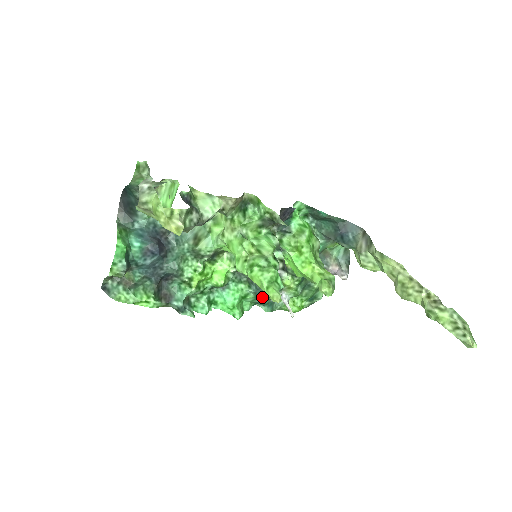
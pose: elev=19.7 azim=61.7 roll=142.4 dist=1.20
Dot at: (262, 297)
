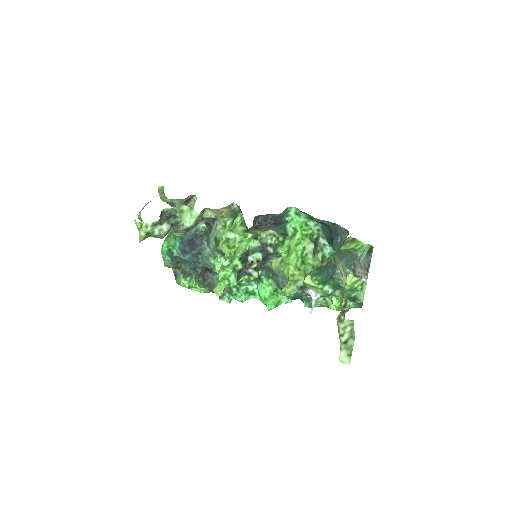
Dot at: occluded
